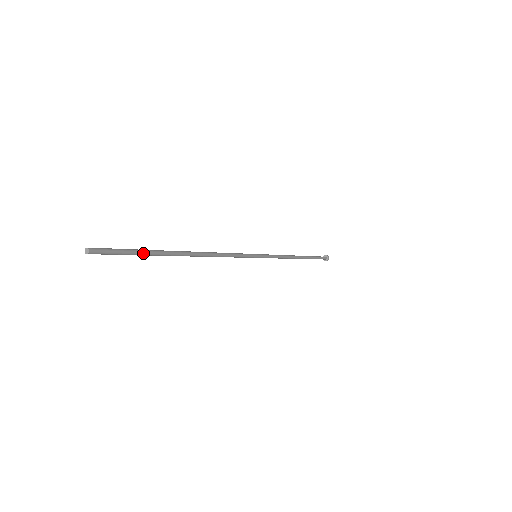
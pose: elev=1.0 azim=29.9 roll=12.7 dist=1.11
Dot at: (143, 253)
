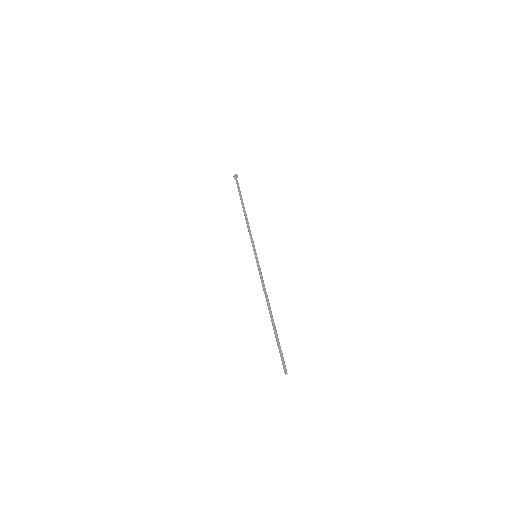
Dot at: (279, 343)
